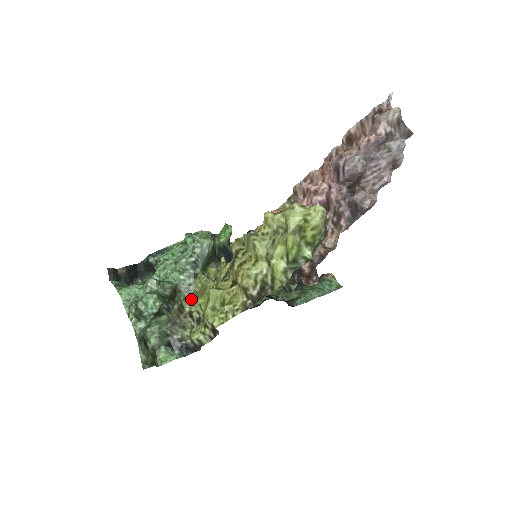
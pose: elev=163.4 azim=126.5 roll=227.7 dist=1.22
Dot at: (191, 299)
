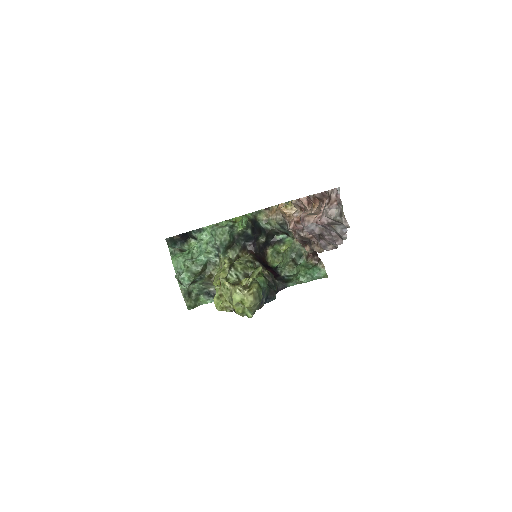
Dot at: (218, 270)
